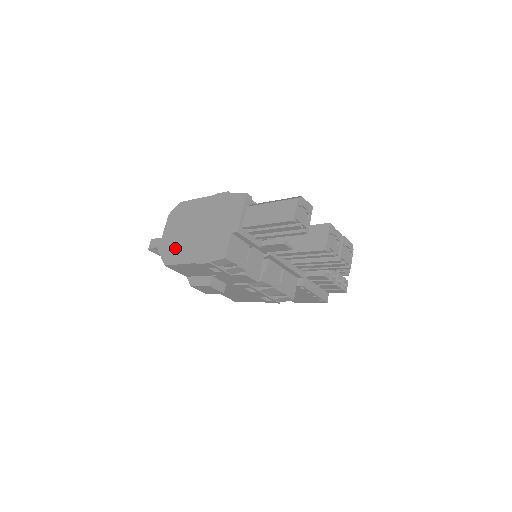
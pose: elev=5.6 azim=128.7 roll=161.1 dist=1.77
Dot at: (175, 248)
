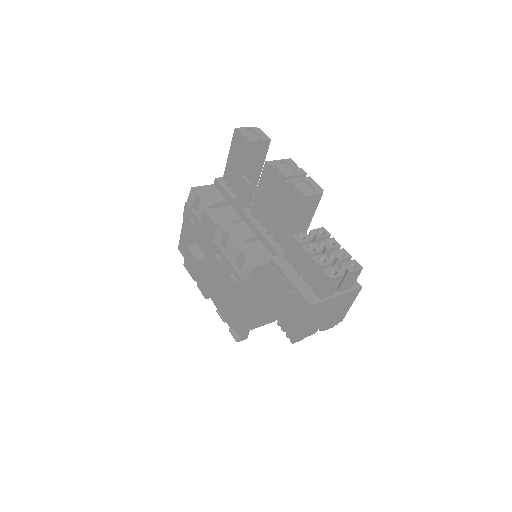
Dot at: occluded
